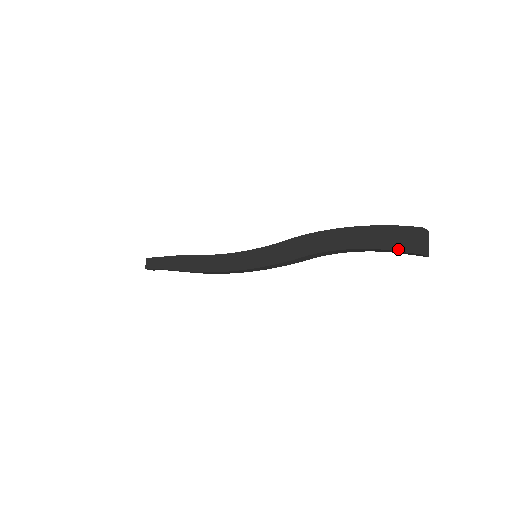
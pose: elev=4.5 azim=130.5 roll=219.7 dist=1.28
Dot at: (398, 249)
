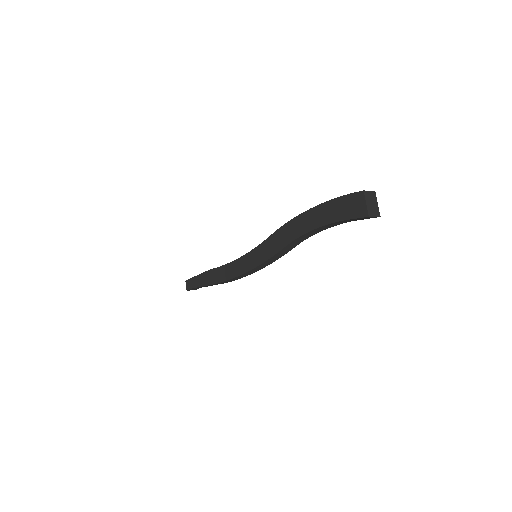
Dot at: (350, 217)
